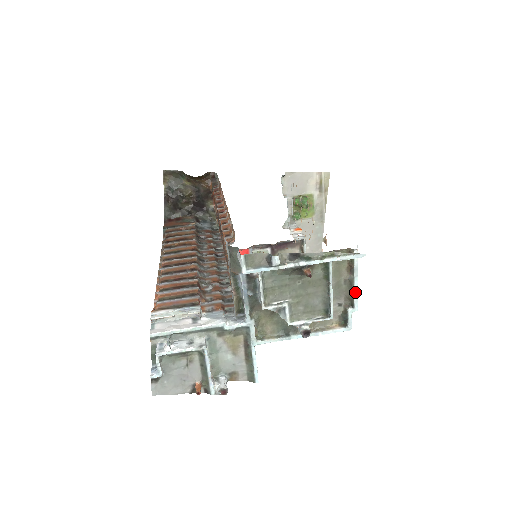
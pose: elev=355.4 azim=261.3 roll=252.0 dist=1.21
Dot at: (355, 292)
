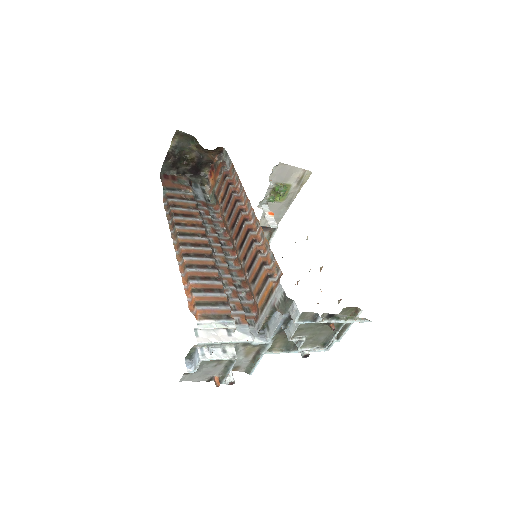
Dot at: (345, 332)
